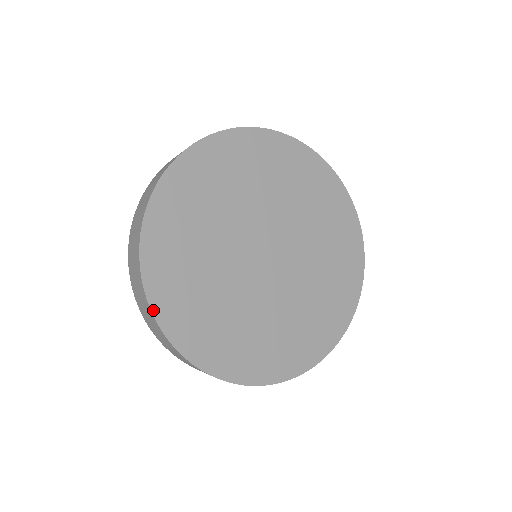
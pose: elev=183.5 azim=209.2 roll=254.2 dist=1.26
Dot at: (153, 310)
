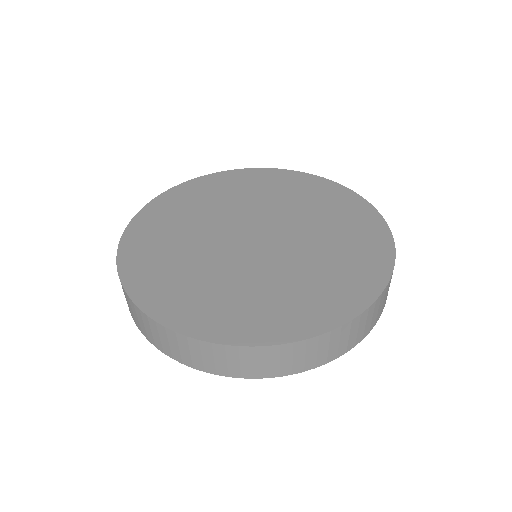
Dot at: (144, 208)
